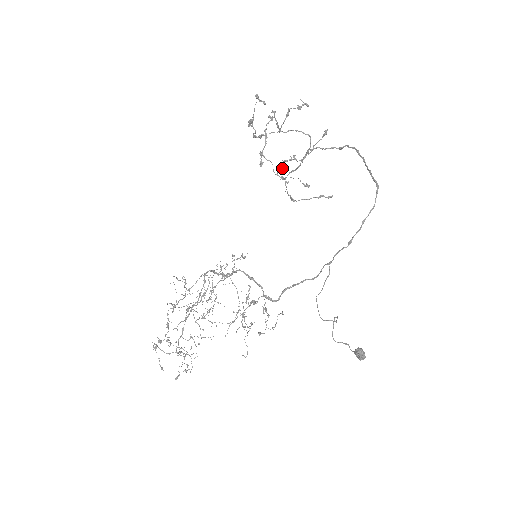
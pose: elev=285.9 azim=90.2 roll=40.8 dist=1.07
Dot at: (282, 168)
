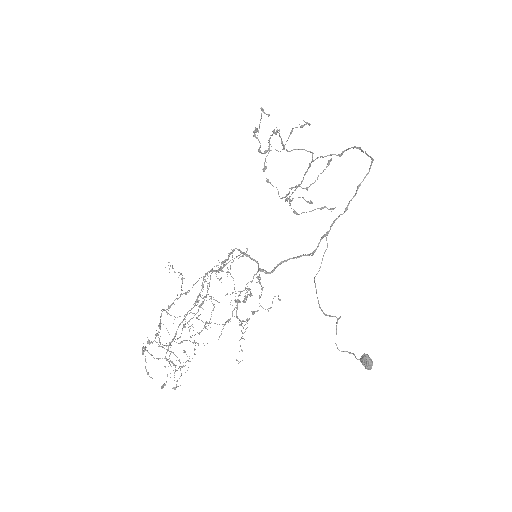
Dot at: (287, 194)
